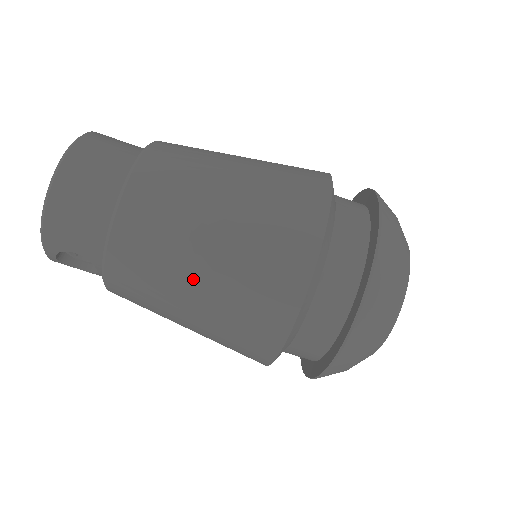
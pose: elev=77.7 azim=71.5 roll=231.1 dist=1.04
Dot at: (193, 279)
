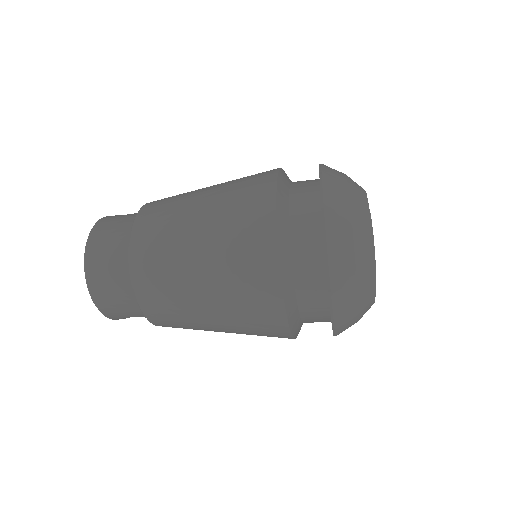
Dot at: (207, 319)
